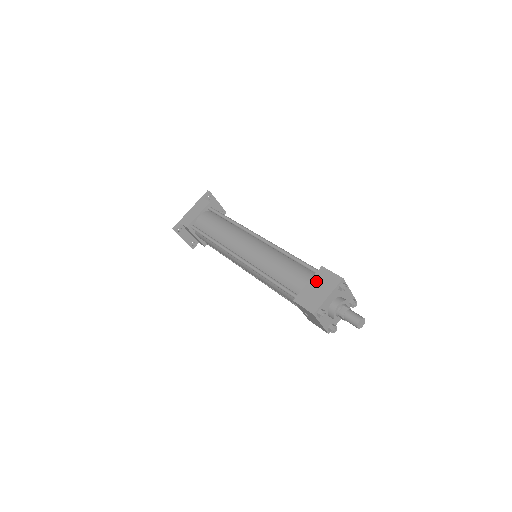
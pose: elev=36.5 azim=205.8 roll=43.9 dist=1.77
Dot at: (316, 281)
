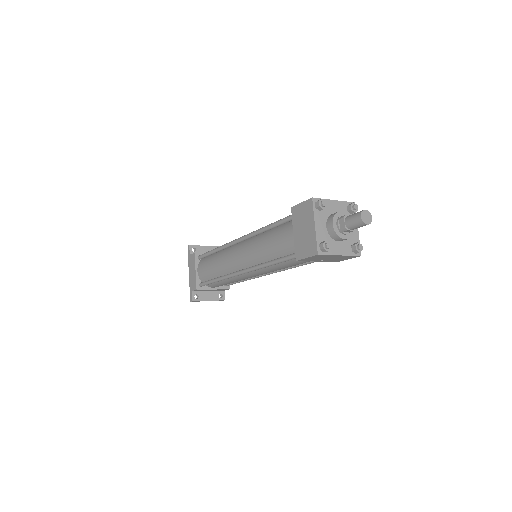
Dot at: (297, 225)
